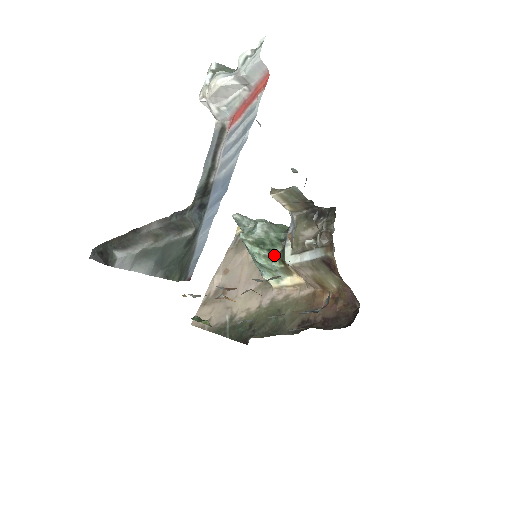
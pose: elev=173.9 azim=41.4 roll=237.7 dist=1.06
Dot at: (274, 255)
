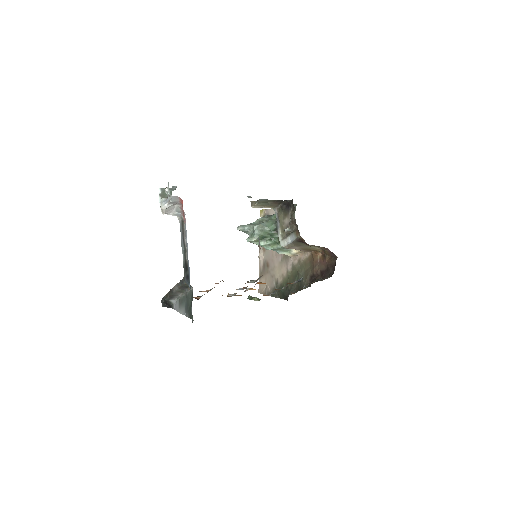
Dot at: (276, 241)
